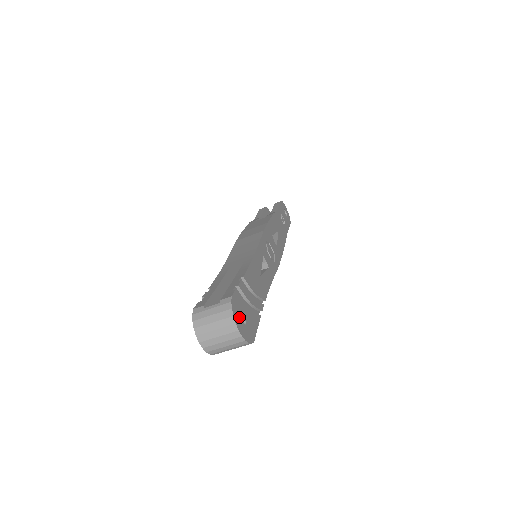
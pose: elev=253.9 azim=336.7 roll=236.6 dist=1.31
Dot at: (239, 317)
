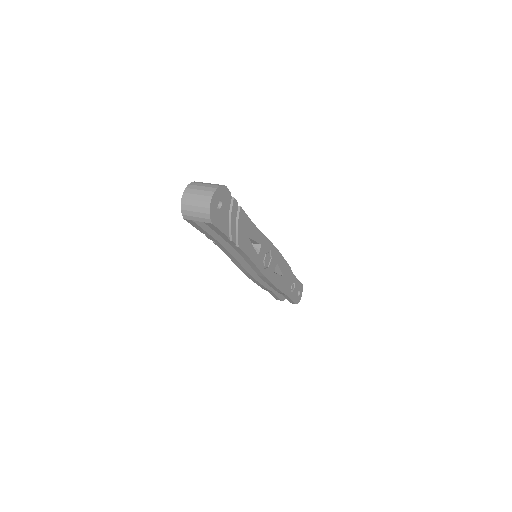
Dot at: (219, 198)
